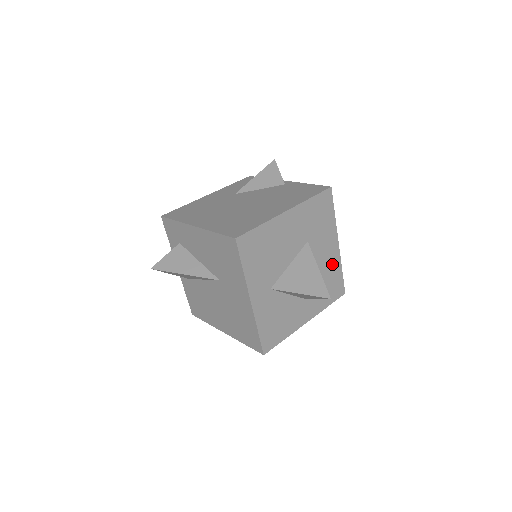
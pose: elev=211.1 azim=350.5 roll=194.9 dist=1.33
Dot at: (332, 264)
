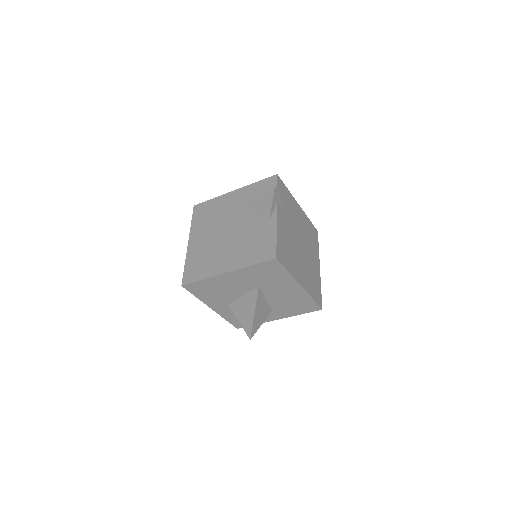
Dot at: (297, 296)
